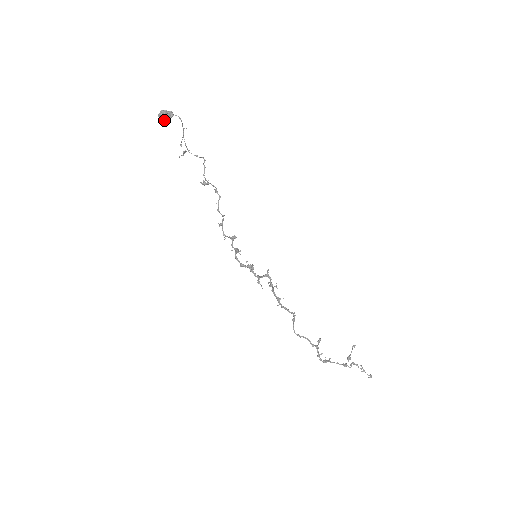
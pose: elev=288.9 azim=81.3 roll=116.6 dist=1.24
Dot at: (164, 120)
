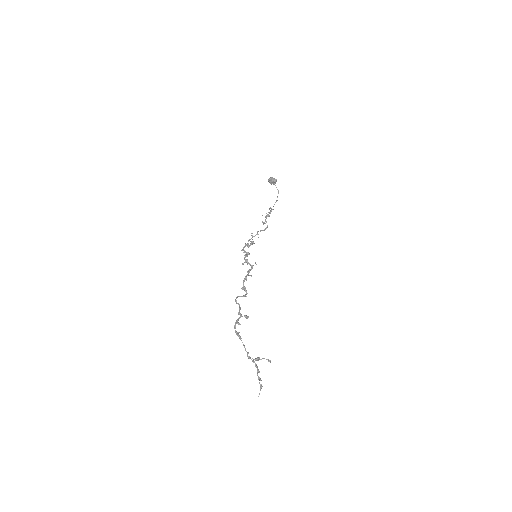
Dot at: (270, 182)
